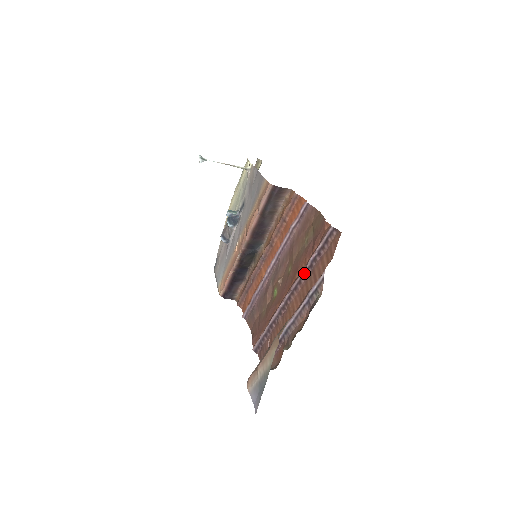
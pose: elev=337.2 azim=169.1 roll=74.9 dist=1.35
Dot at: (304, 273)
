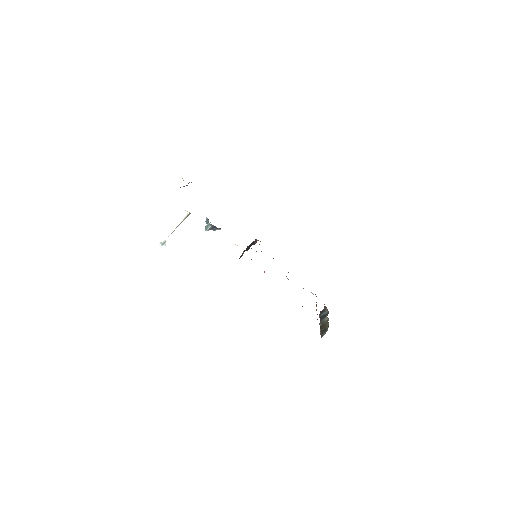
Dot at: occluded
